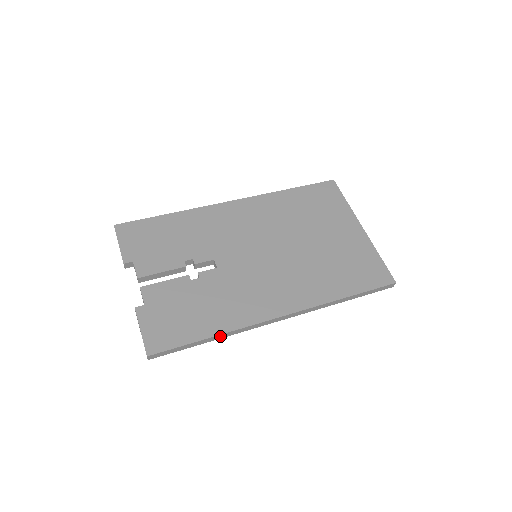
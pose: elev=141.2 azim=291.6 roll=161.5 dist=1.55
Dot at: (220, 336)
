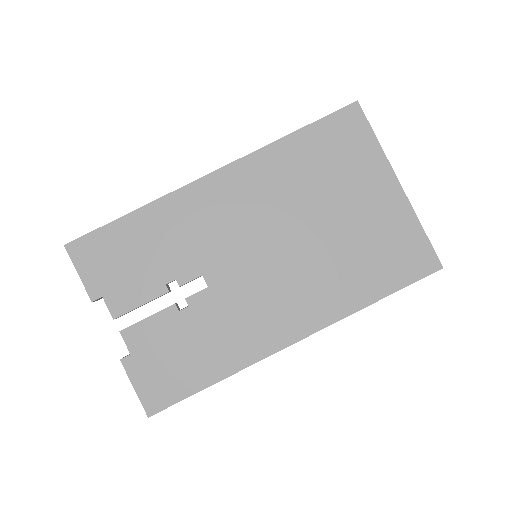
Dot at: (226, 377)
